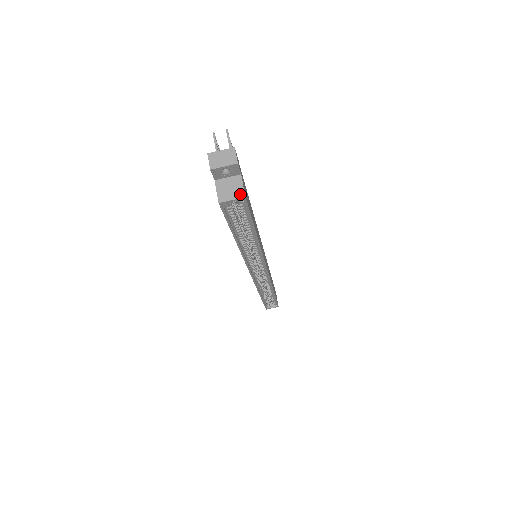
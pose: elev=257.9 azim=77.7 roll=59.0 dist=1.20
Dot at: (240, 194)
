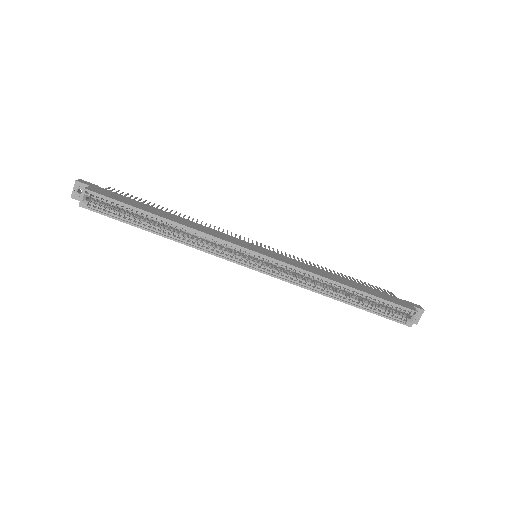
Dot at: (84, 191)
